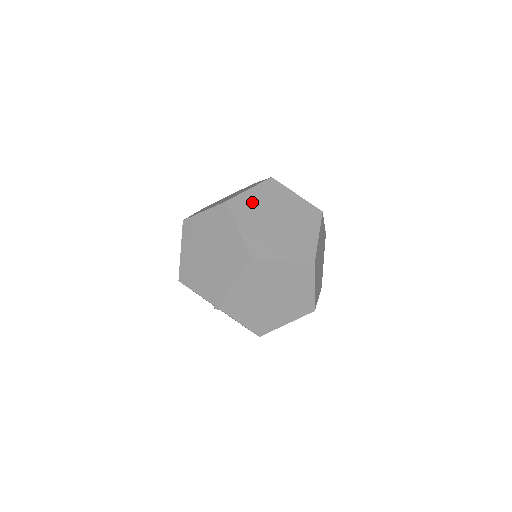
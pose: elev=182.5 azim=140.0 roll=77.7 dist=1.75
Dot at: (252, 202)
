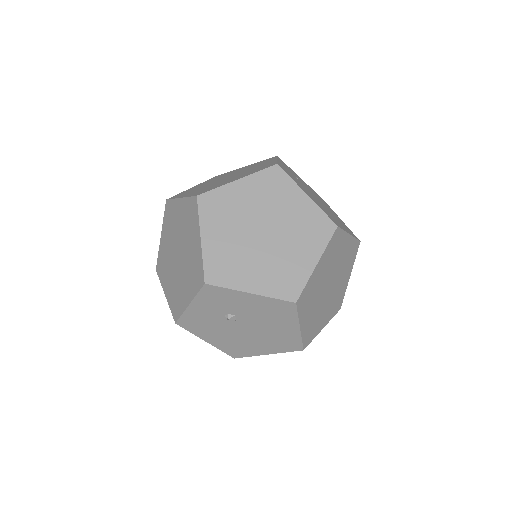
Dot at: occluded
